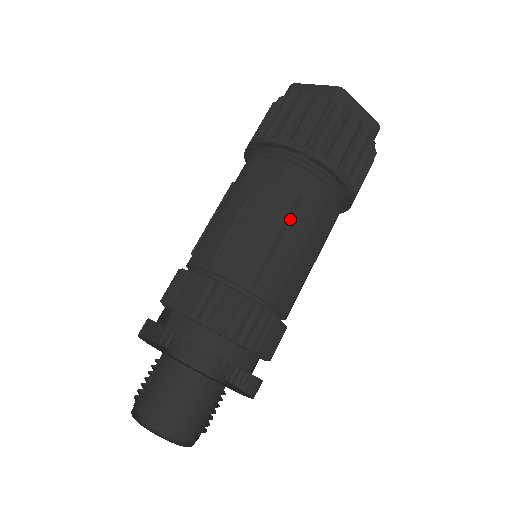
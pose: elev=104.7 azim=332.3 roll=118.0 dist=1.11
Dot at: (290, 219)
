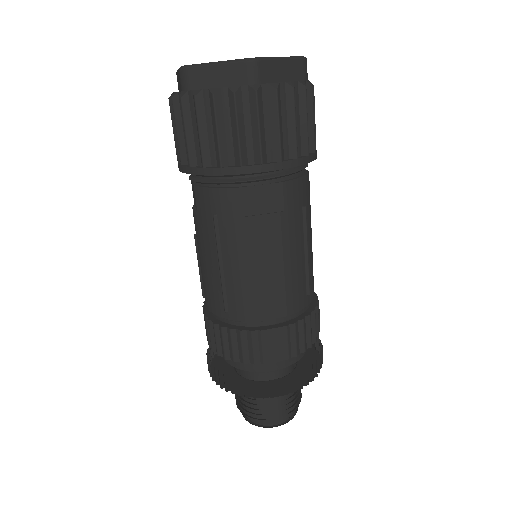
Dot at: (219, 243)
